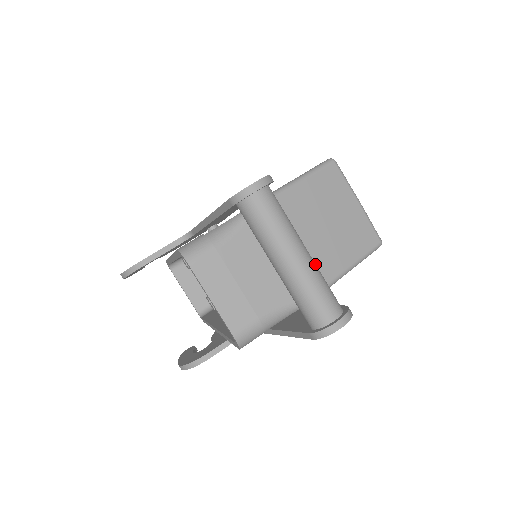
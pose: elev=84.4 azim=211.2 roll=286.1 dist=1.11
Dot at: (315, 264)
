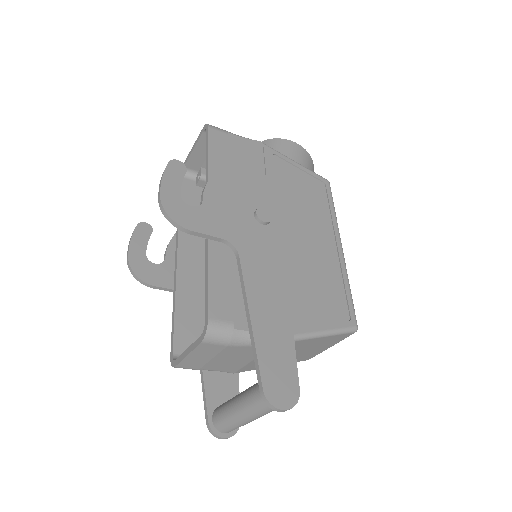
Dot at: occluded
